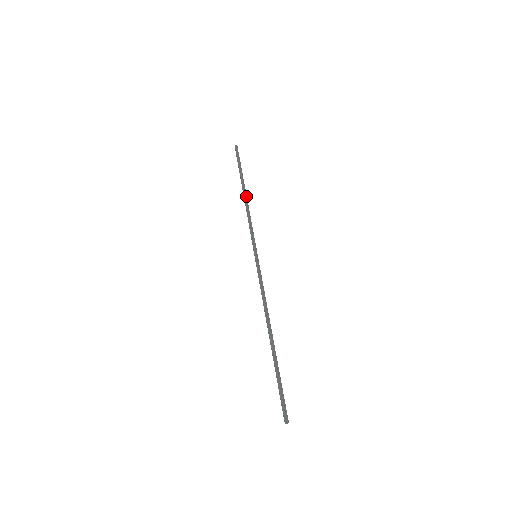
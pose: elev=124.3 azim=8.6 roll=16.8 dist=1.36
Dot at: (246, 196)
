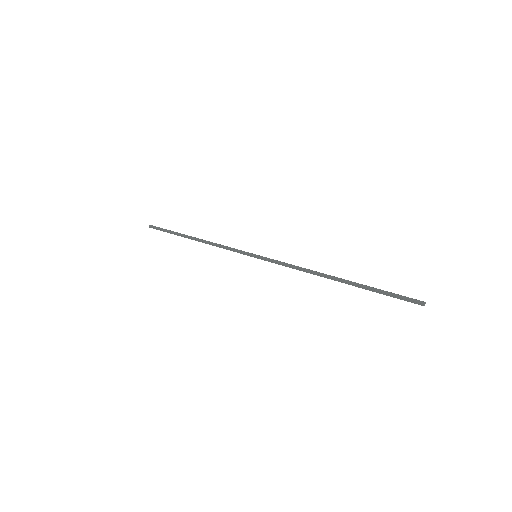
Dot at: (199, 239)
